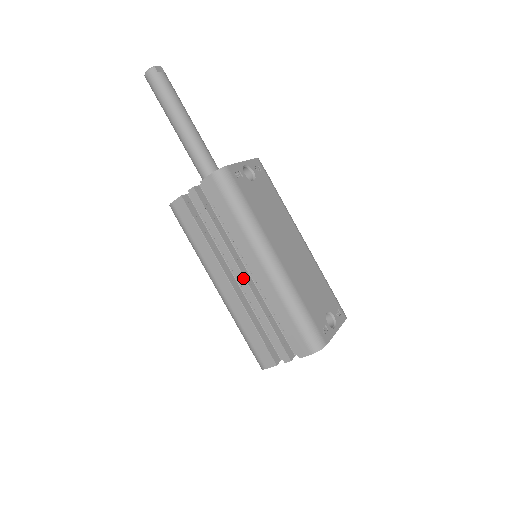
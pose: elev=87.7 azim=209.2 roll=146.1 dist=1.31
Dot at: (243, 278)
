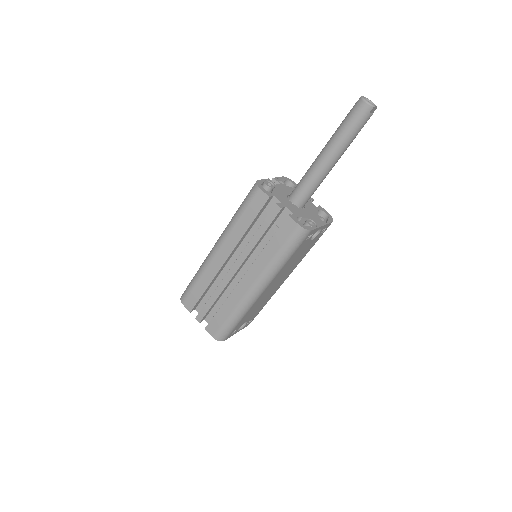
Dot at: (234, 272)
